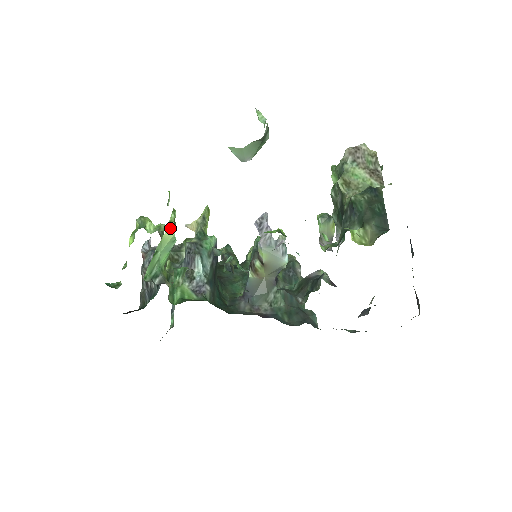
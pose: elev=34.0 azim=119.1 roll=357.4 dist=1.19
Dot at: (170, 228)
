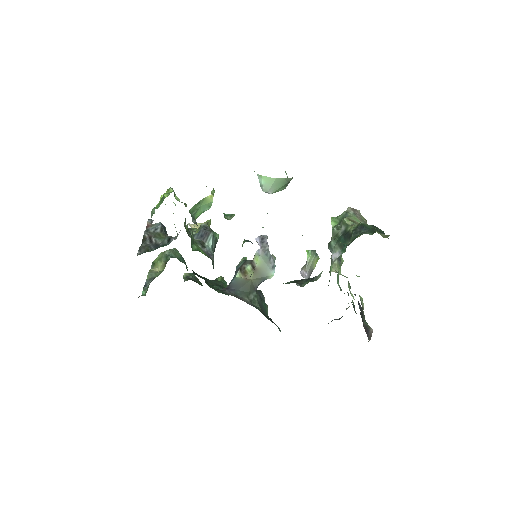
Dot at: (211, 196)
